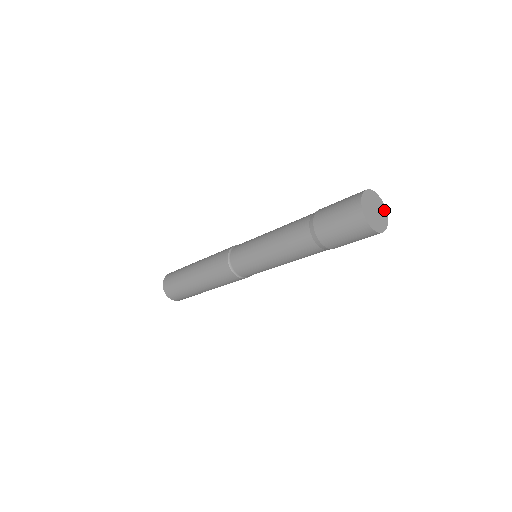
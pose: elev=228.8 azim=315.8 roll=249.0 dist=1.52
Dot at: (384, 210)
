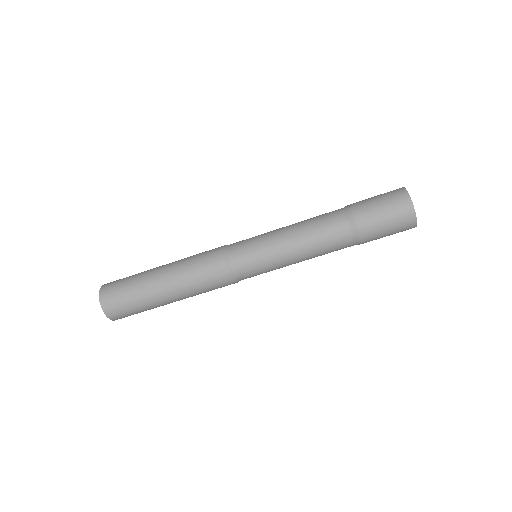
Dot at: occluded
